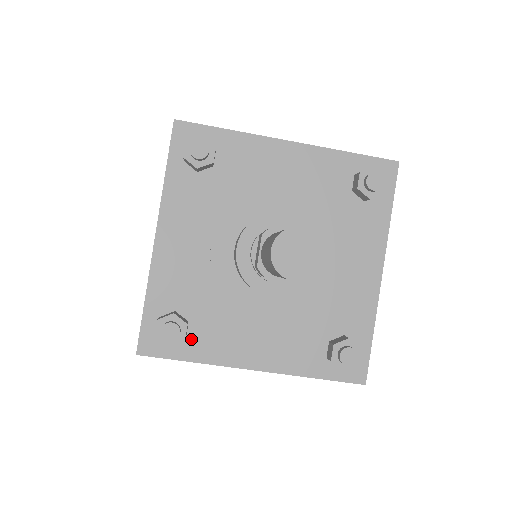
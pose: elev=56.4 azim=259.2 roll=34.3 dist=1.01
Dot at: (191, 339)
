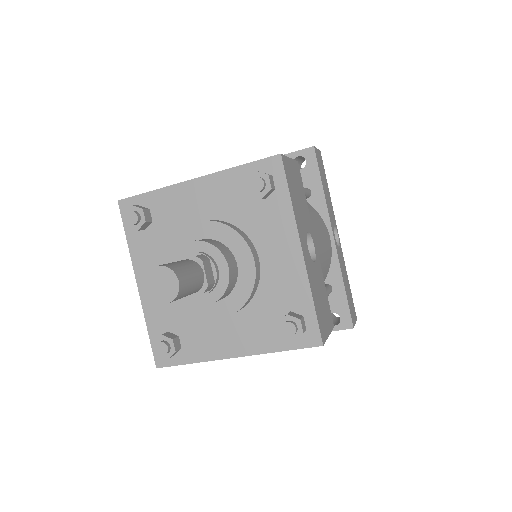
Dot at: (185, 348)
